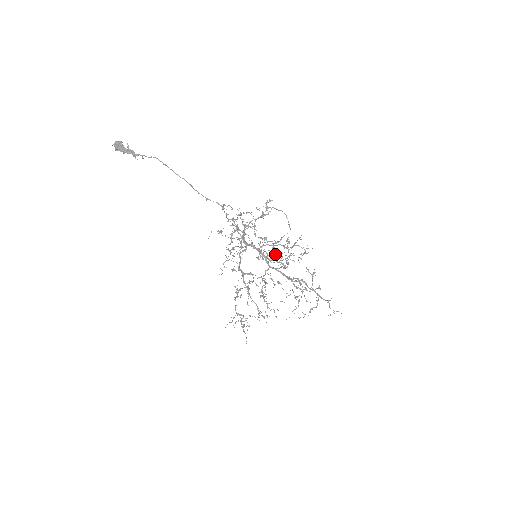
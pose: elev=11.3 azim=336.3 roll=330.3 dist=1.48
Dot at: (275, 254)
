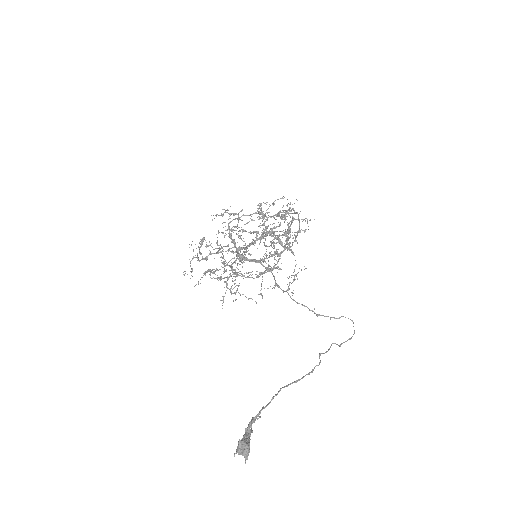
Dot at: occluded
